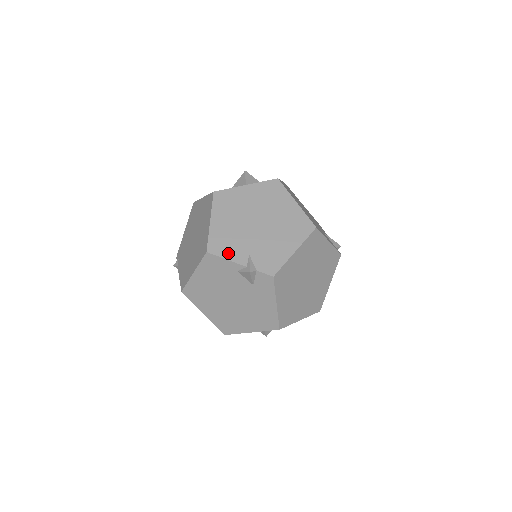
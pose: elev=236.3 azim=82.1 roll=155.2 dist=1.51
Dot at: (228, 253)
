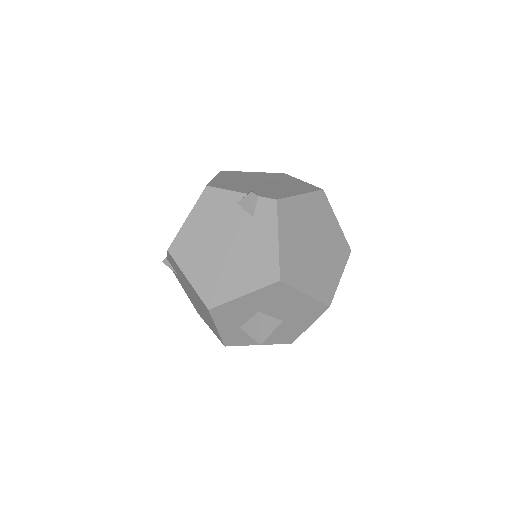
Dot at: (229, 188)
